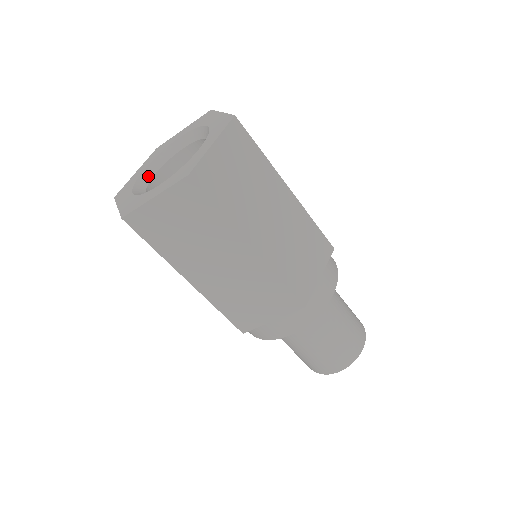
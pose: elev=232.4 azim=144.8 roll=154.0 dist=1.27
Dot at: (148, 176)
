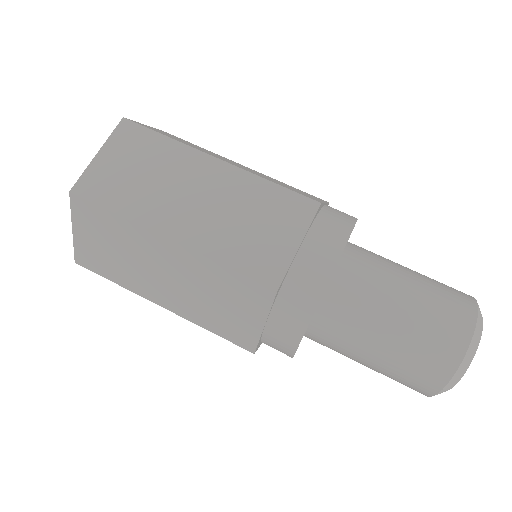
Dot at: occluded
